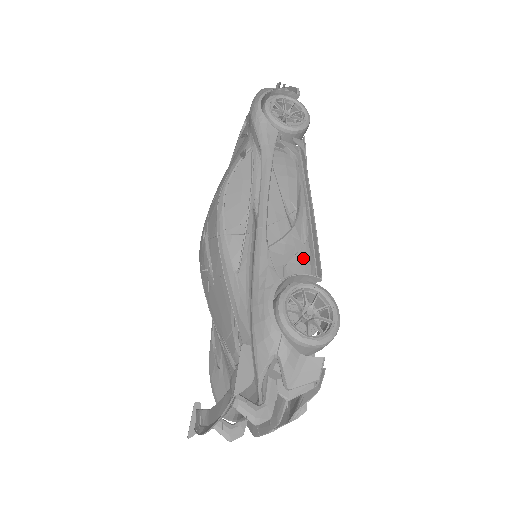
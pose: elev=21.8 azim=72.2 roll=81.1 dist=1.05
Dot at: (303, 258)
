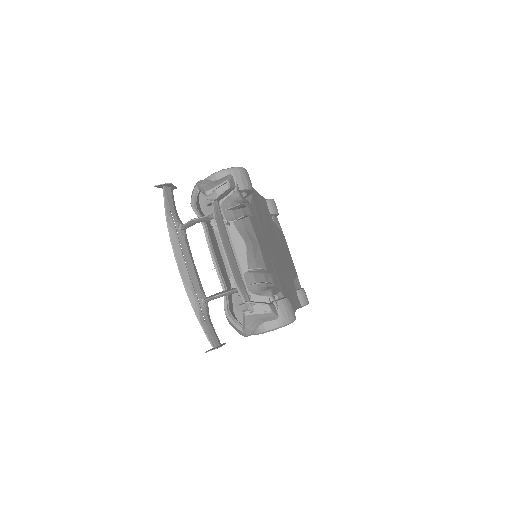
Dot at: occluded
